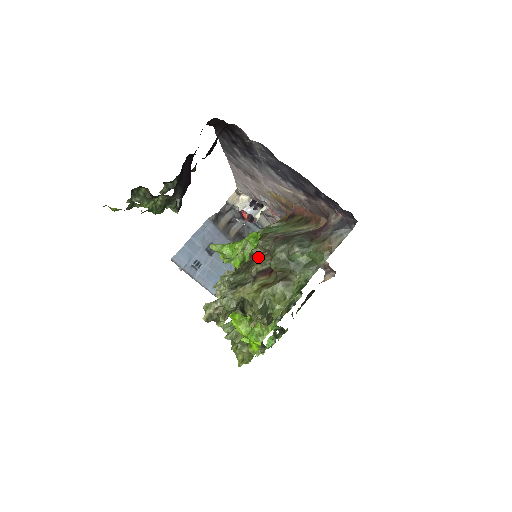
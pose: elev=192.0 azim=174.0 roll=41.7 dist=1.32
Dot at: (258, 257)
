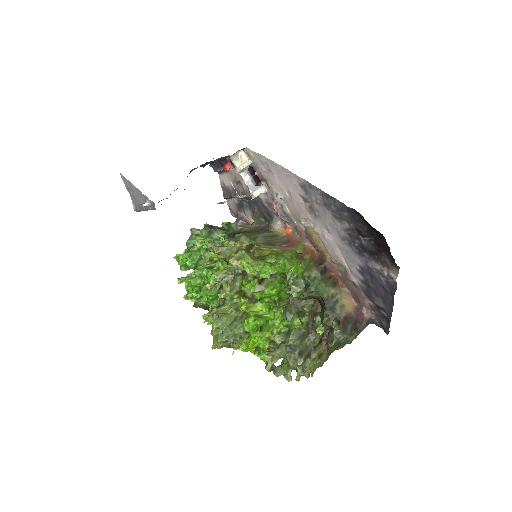
Dot at: (316, 325)
